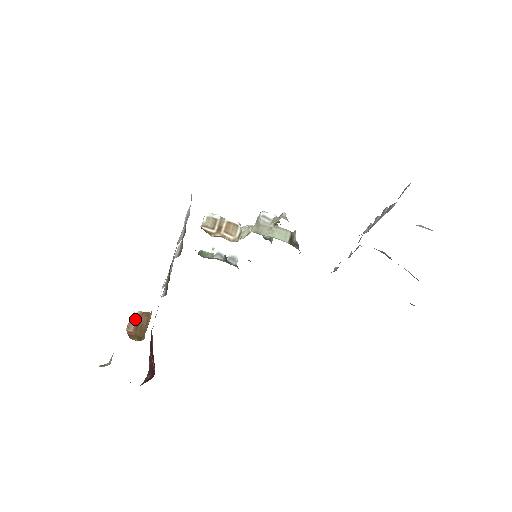
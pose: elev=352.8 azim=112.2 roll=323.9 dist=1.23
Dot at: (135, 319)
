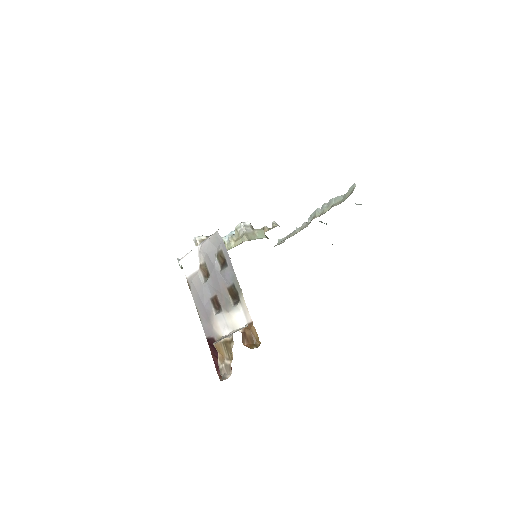
Dot at: (244, 336)
